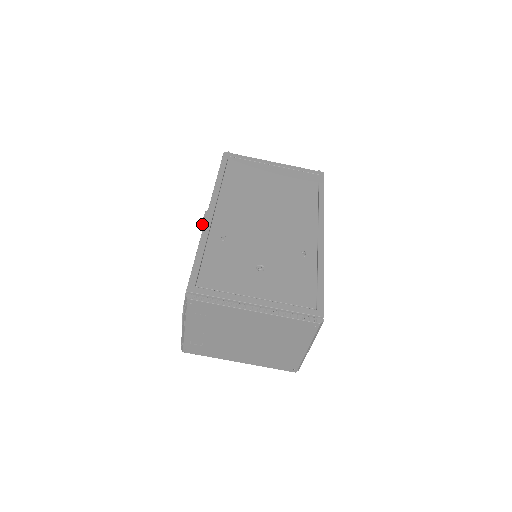
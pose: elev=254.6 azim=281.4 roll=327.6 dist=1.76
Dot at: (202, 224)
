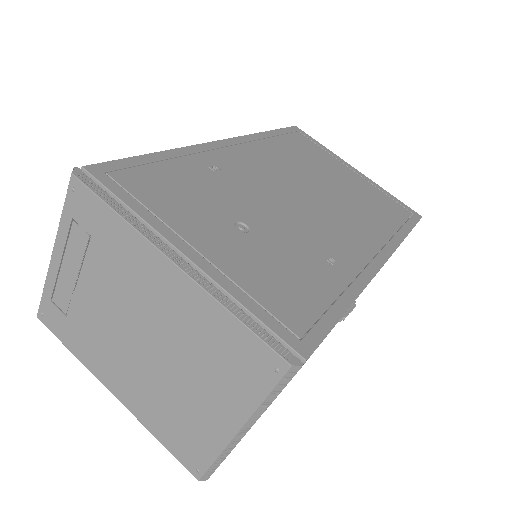
Dot at: occluded
